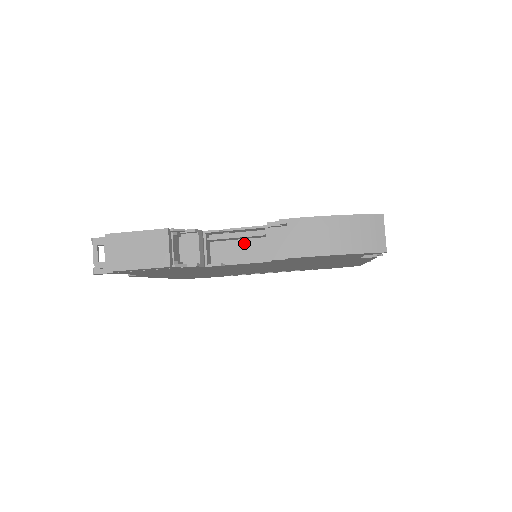
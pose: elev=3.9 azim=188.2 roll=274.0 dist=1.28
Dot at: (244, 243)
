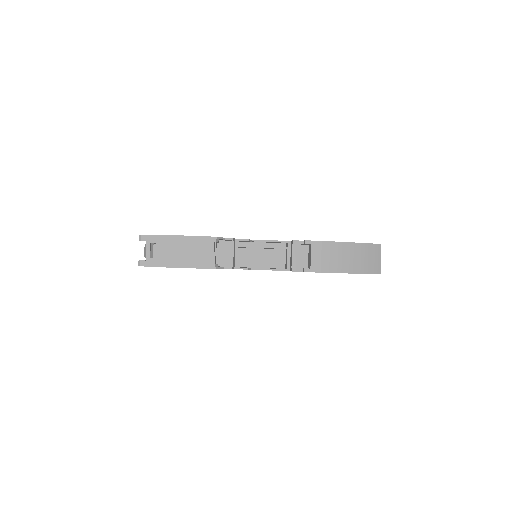
Dot at: (266, 252)
